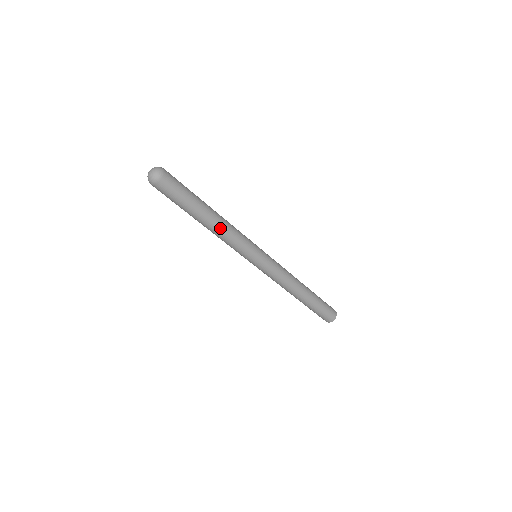
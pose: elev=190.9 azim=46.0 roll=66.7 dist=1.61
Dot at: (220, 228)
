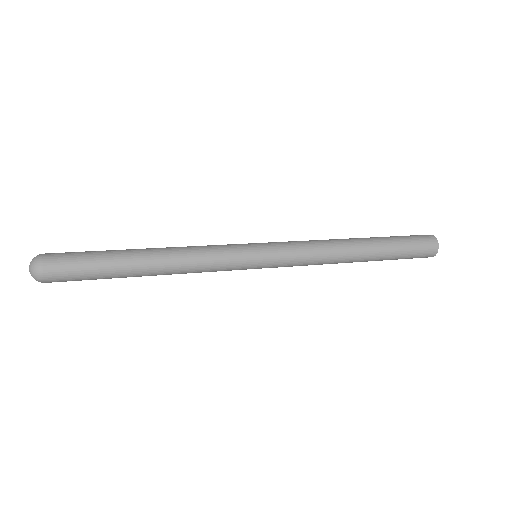
Dot at: (171, 255)
